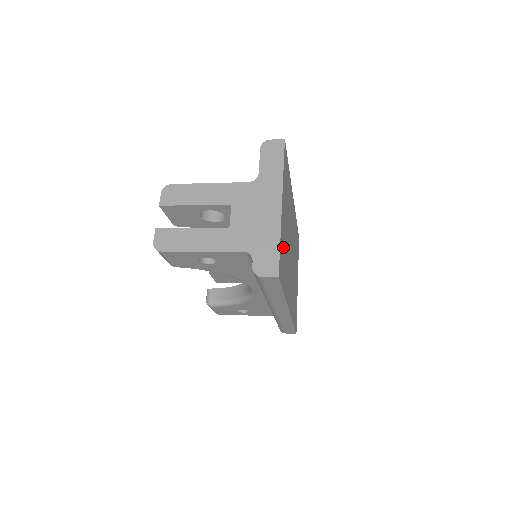
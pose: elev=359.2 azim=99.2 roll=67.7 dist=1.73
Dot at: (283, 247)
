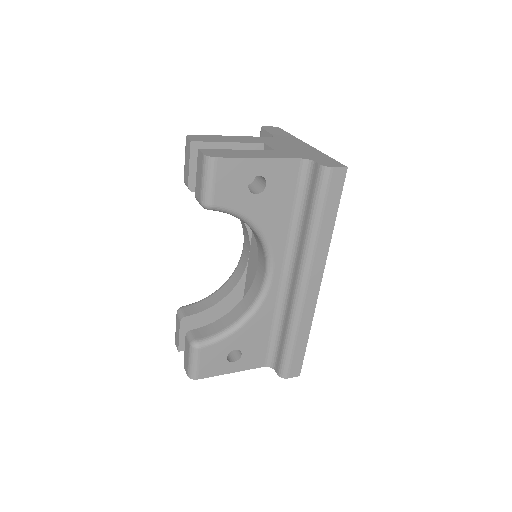
Dot at: occluded
